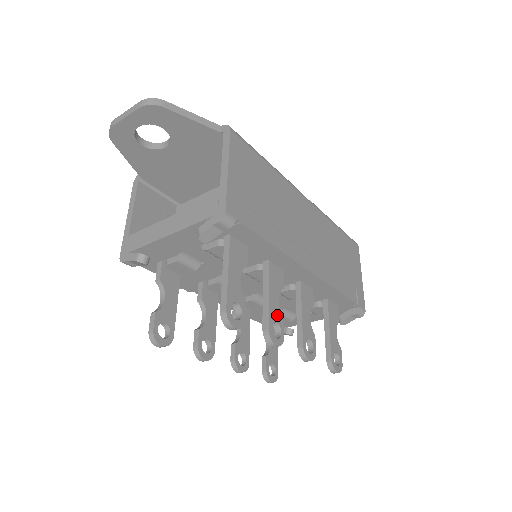
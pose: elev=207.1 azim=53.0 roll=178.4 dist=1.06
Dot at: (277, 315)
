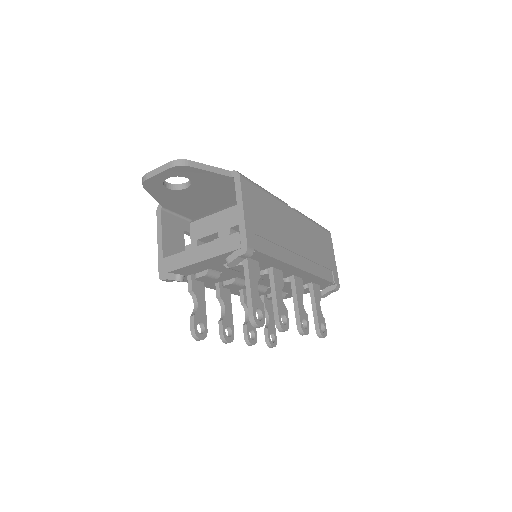
Dot at: (283, 308)
